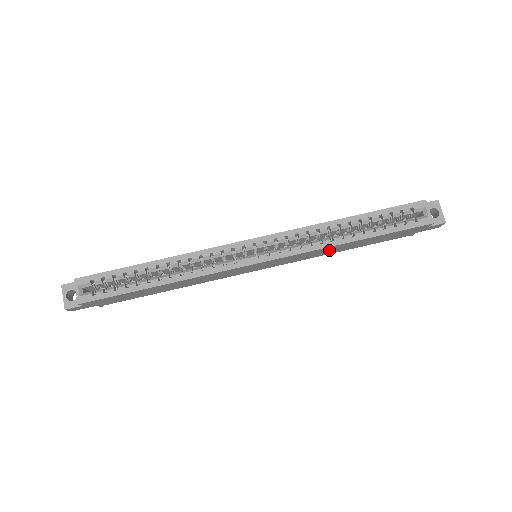
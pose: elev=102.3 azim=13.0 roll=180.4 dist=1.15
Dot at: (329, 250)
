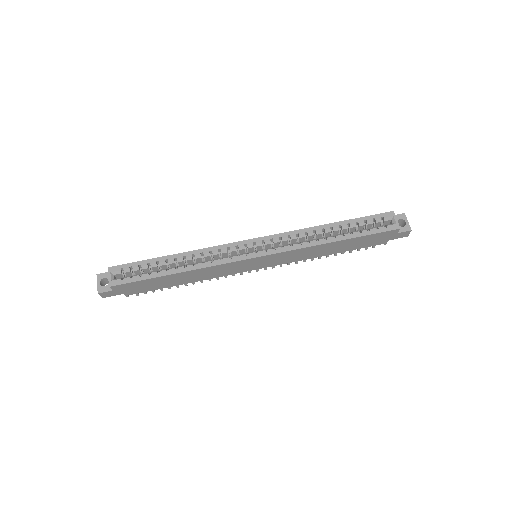
Dot at: (316, 251)
